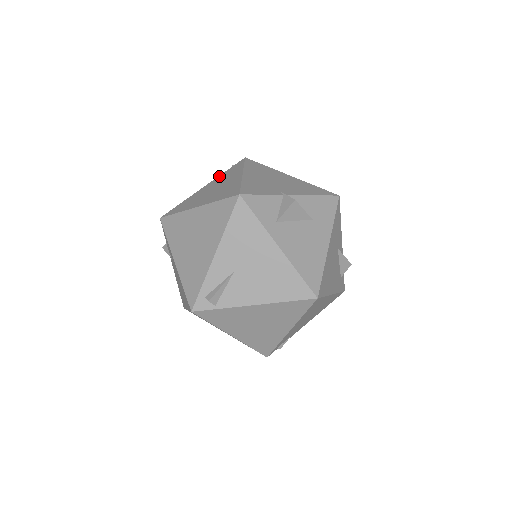
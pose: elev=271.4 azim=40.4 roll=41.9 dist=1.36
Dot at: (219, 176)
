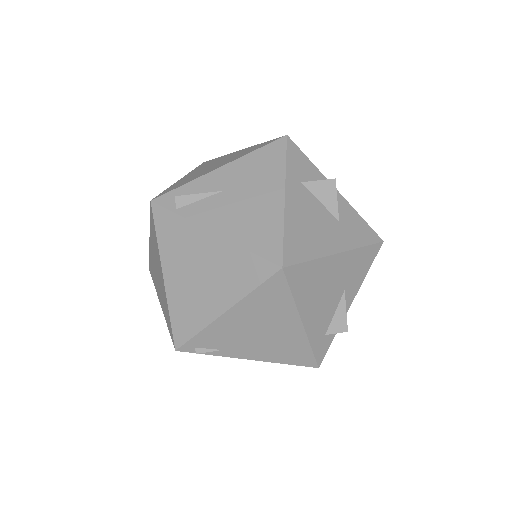
Dot at: occluded
